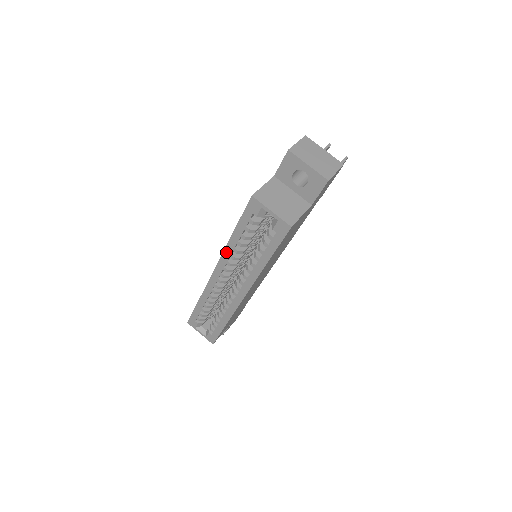
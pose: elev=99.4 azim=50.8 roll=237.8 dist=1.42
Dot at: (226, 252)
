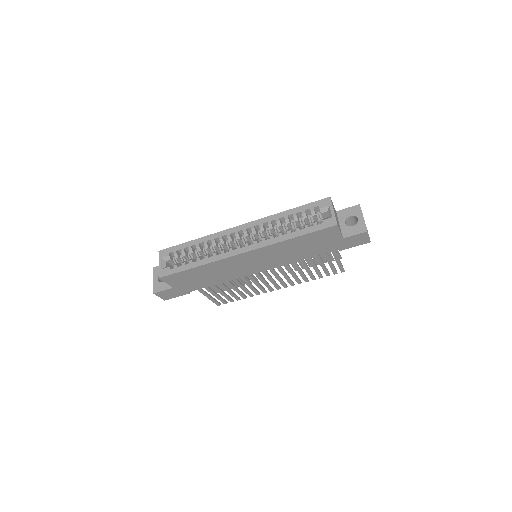
Dot at: (269, 218)
